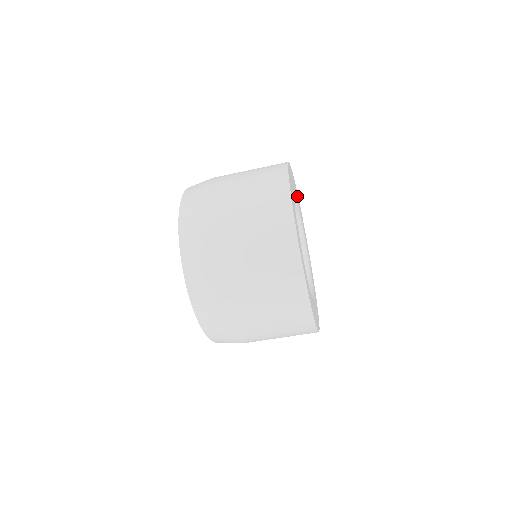
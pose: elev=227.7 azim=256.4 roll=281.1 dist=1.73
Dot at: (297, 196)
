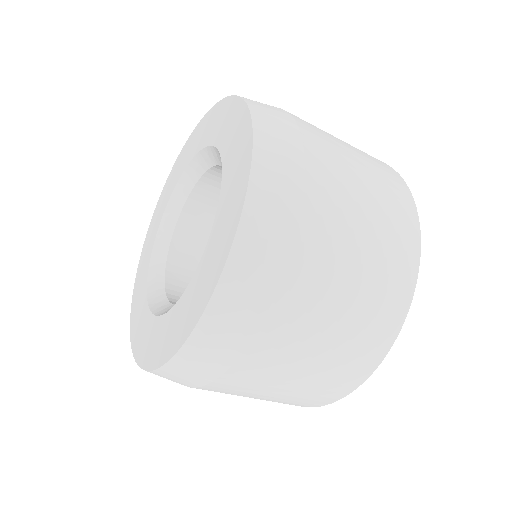
Dot at: occluded
